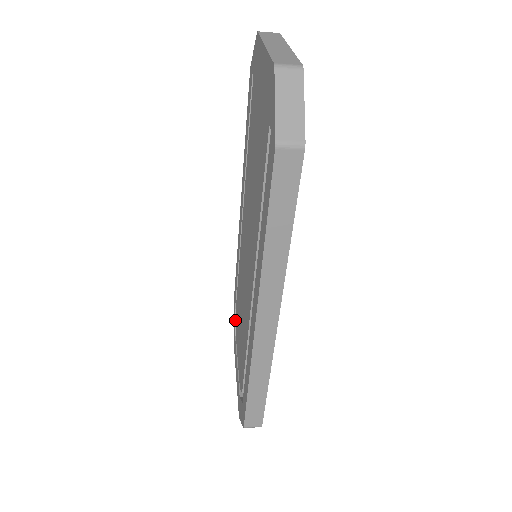
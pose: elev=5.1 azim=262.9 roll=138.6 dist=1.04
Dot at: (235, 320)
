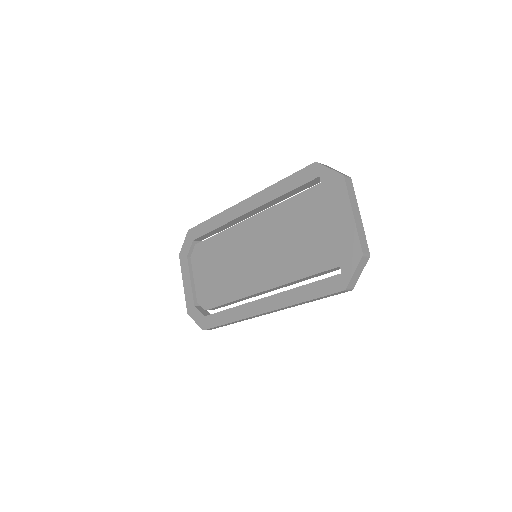
Dot at: (191, 247)
